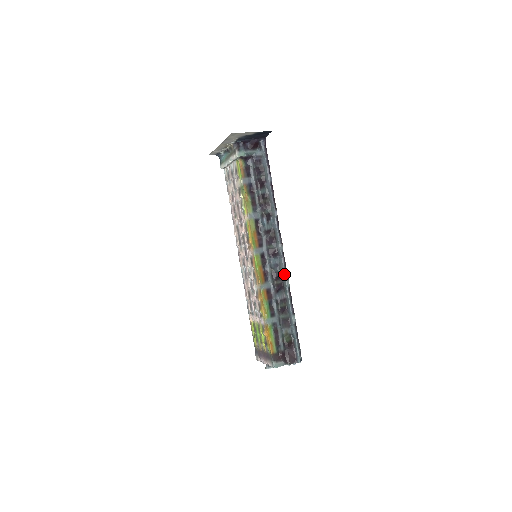
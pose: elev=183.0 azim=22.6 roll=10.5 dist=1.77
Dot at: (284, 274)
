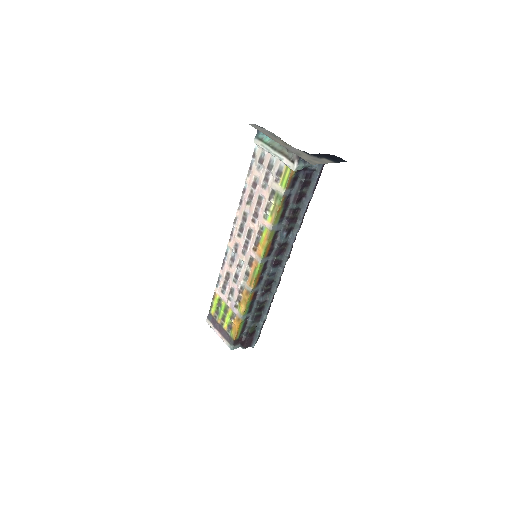
Dot at: (277, 283)
